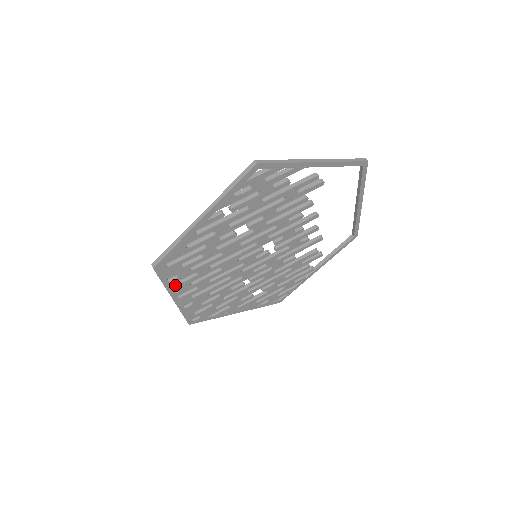
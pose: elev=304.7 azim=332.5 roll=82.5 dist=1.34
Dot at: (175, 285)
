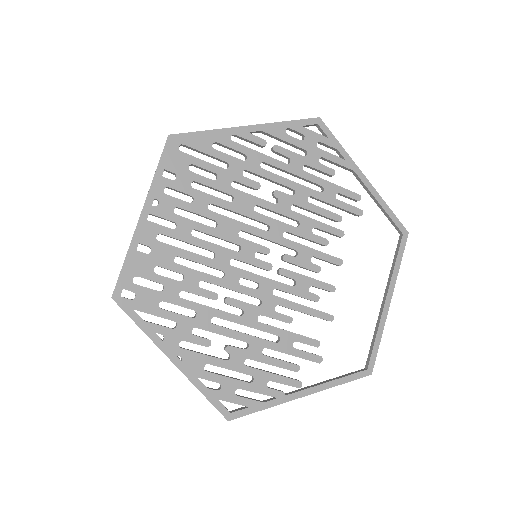
Dot at: (162, 190)
